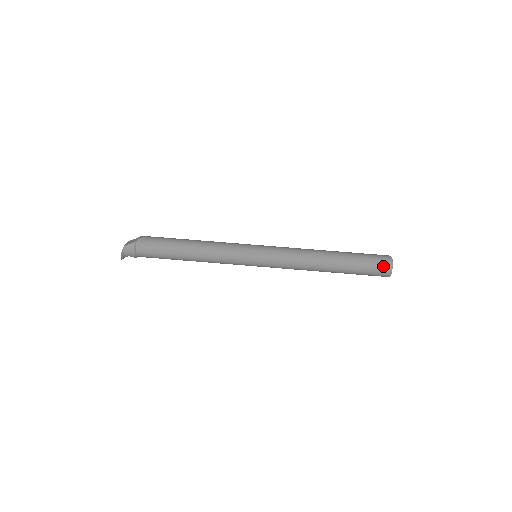
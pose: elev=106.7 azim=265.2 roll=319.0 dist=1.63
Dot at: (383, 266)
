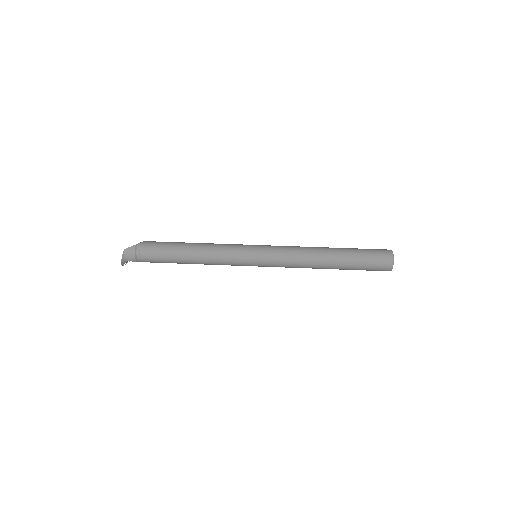
Dot at: (384, 258)
